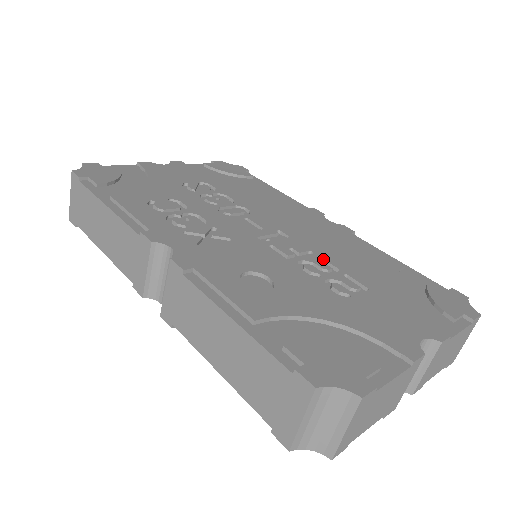
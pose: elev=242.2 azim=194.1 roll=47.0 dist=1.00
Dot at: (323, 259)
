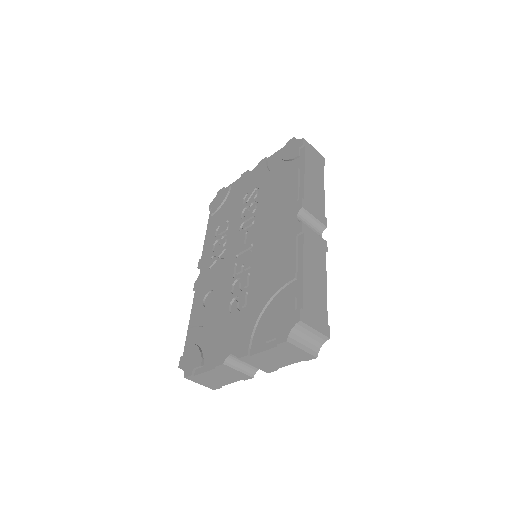
Dot at: (250, 275)
